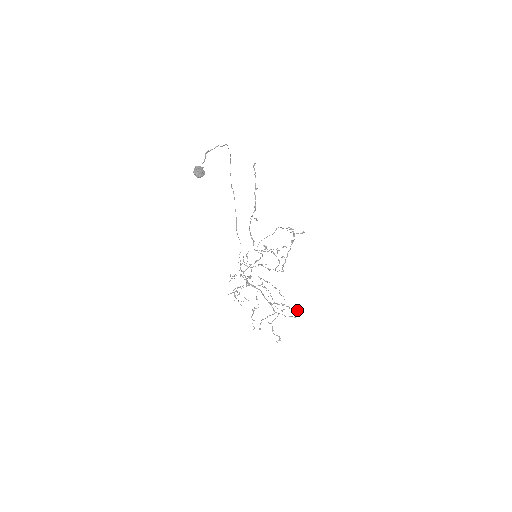
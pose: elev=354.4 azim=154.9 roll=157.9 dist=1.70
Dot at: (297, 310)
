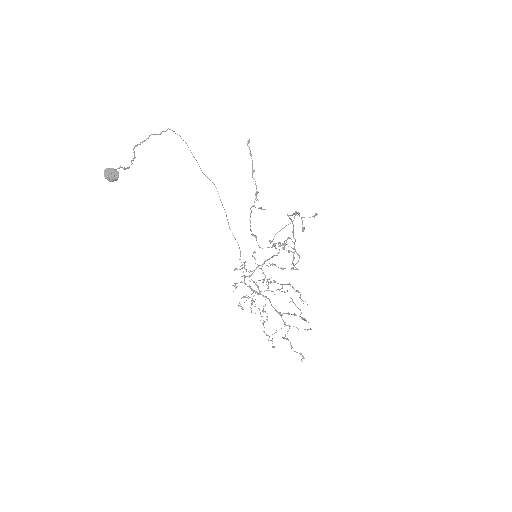
Dot at: (306, 321)
